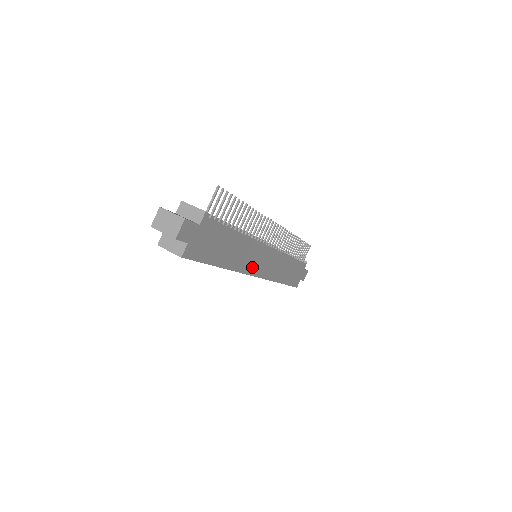
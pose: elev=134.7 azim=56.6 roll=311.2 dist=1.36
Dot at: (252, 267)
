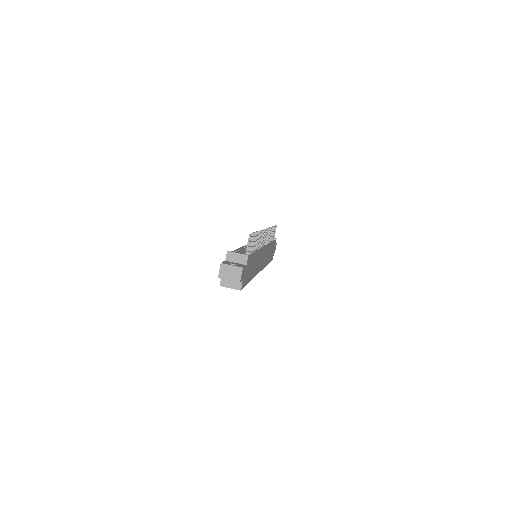
Dot at: (259, 267)
